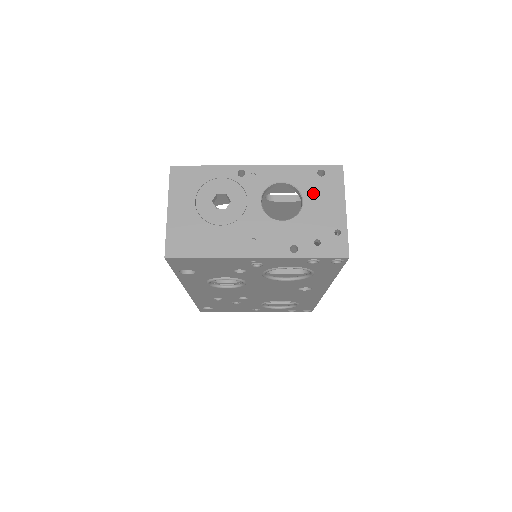
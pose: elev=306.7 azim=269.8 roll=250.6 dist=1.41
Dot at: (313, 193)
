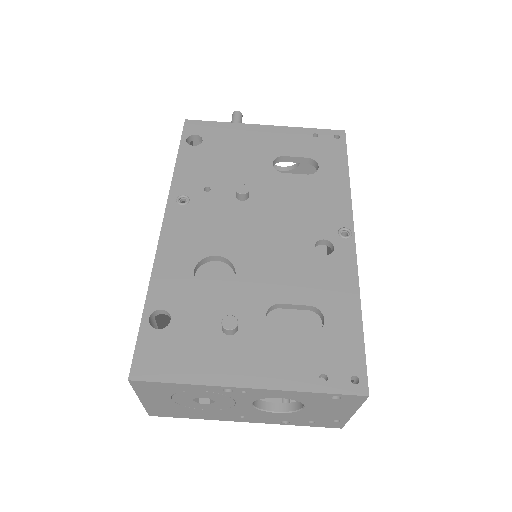
Dot at: (319, 406)
